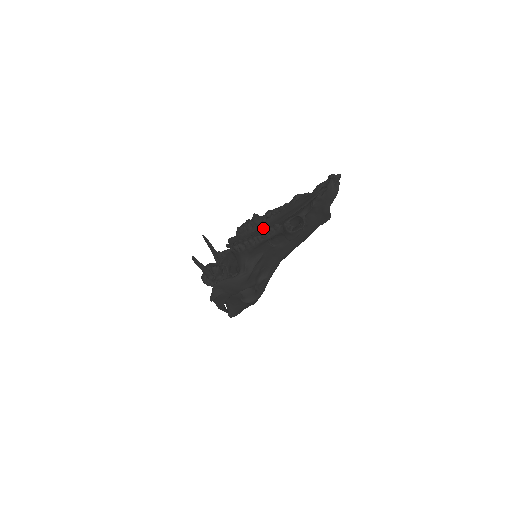
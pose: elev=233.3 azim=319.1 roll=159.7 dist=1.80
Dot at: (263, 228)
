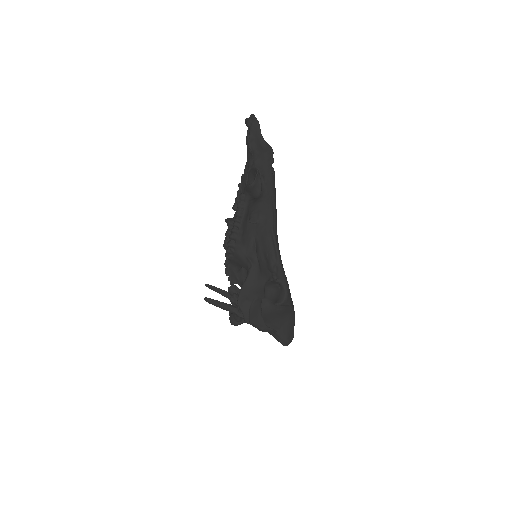
Dot at: occluded
